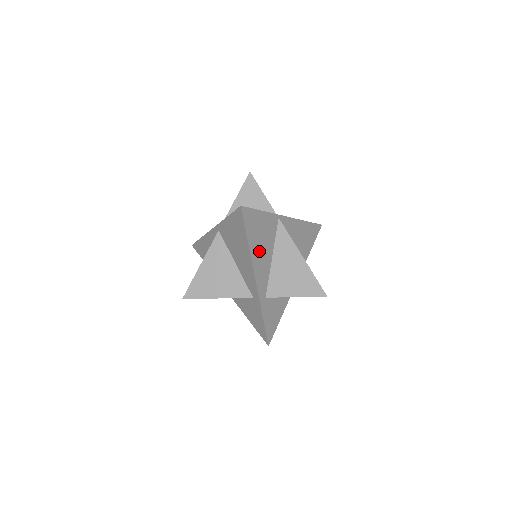
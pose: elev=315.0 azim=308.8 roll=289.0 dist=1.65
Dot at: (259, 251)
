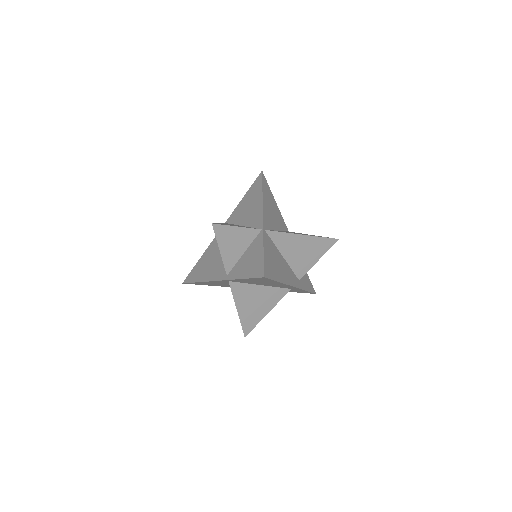
Dot at: (281, 271)
